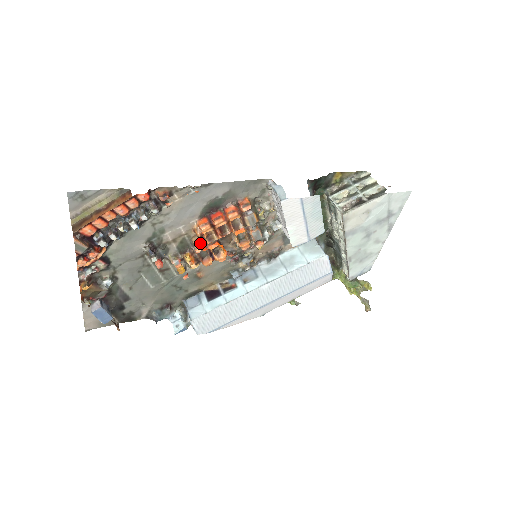
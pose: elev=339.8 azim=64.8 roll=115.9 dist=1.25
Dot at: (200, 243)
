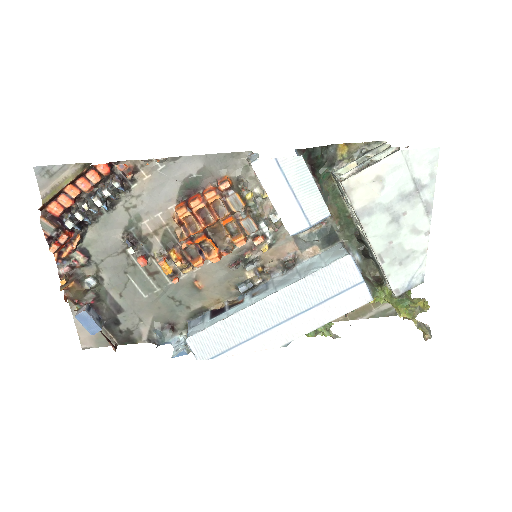
Dot at: (183, 235)
